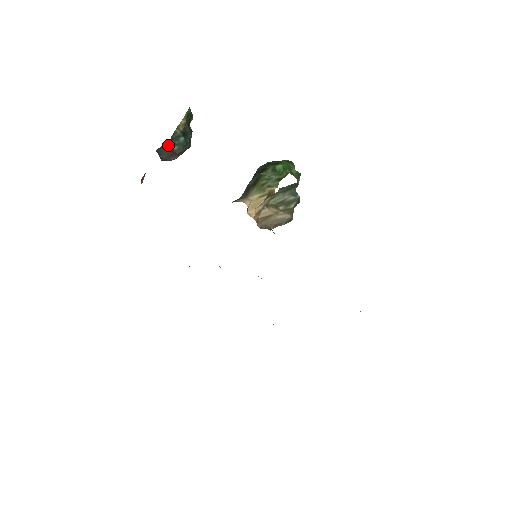
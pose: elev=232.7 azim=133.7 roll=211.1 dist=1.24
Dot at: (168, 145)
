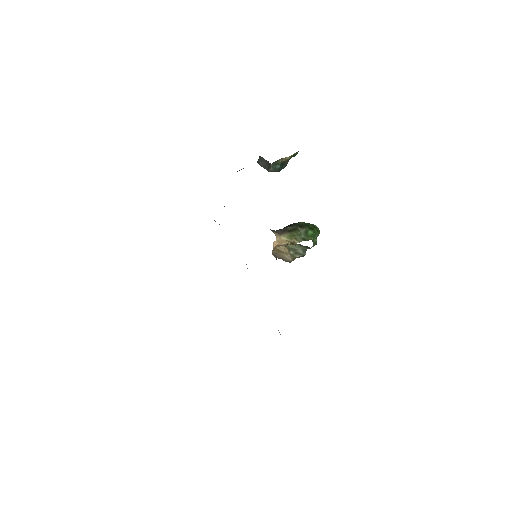
Dot at: (269, 164)
